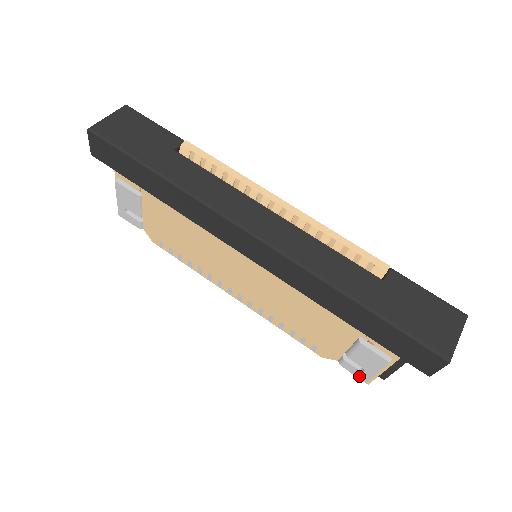
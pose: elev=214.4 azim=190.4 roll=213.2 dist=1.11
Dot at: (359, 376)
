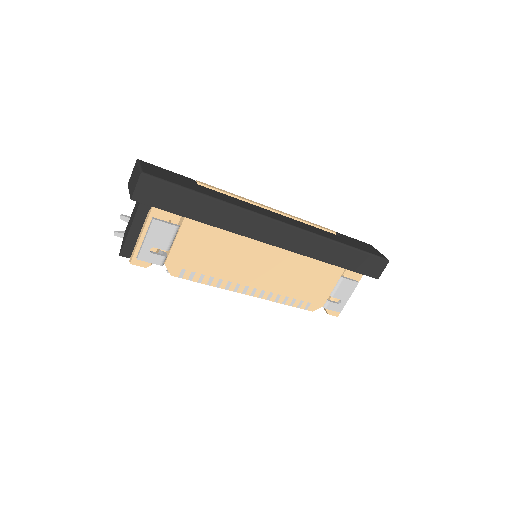
Dot at: (337, 310)
